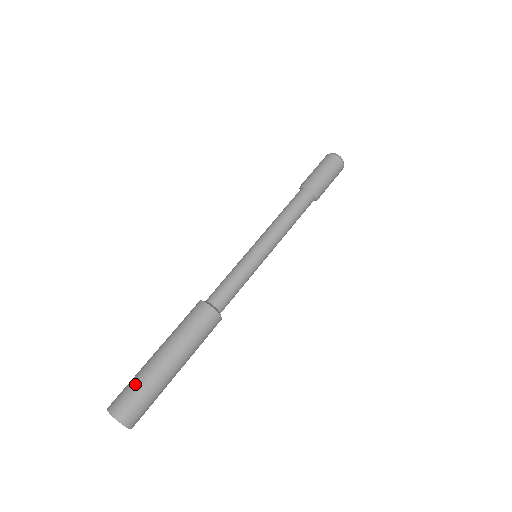
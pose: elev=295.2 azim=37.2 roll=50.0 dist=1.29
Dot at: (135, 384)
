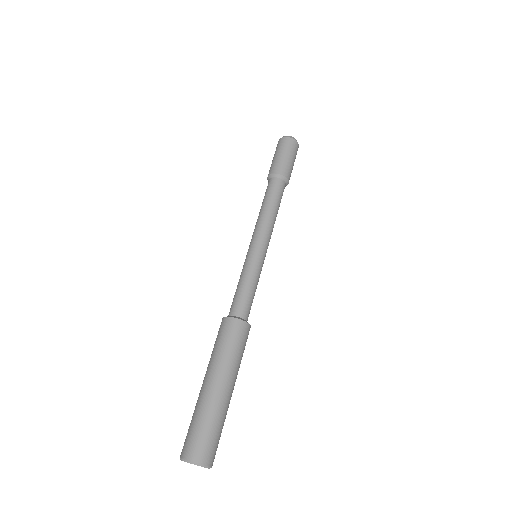
Dot at: (207, 425)
